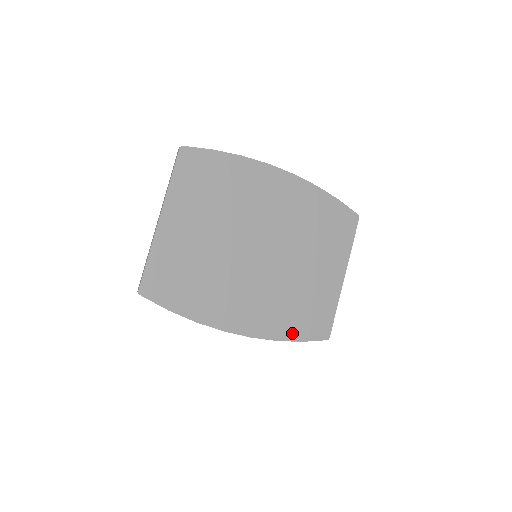
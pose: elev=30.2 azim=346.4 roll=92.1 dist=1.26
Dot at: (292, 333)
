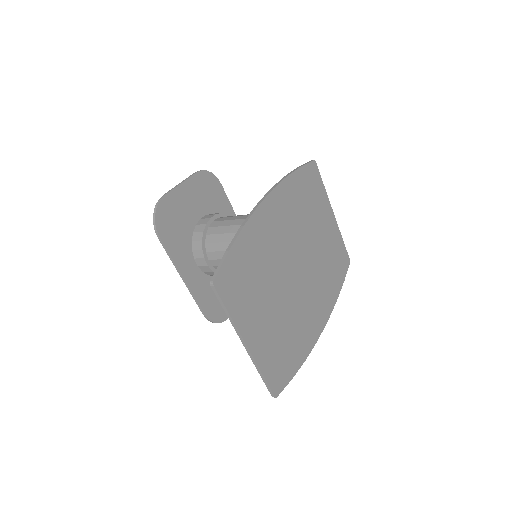
Dot at: (338, 287)
